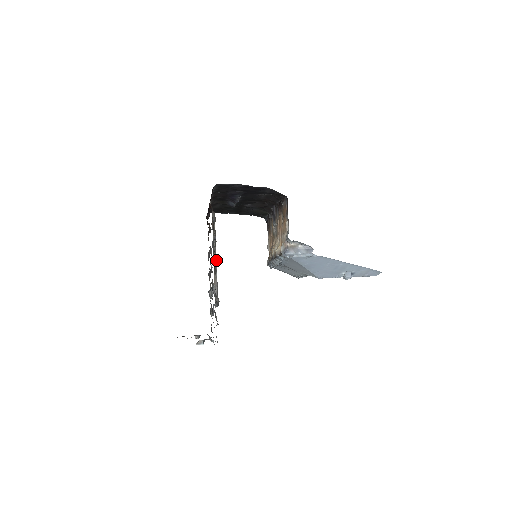
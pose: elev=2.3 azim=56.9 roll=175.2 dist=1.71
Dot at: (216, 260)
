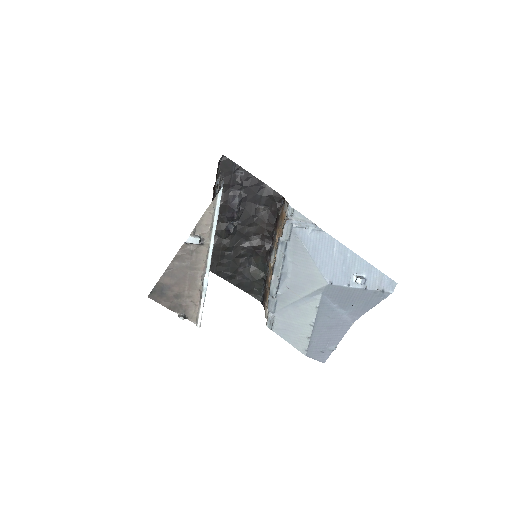
Dot at: occluded
